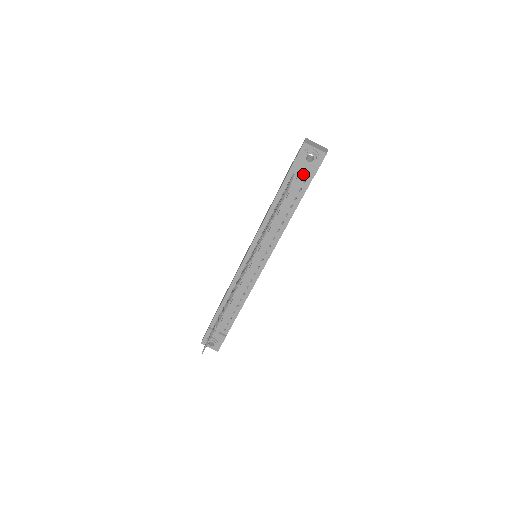
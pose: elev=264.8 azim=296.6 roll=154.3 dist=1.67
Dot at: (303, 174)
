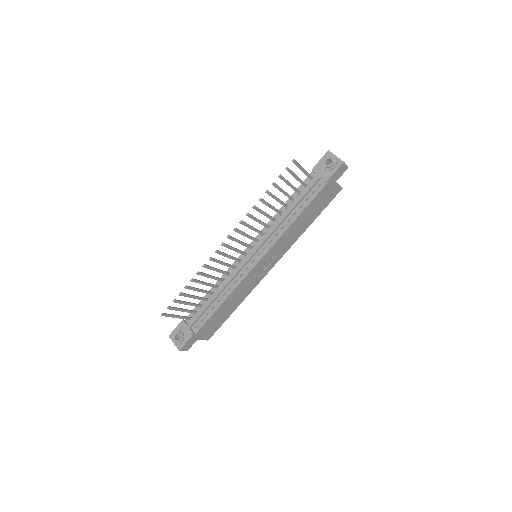
Dot at: (319, 177)
